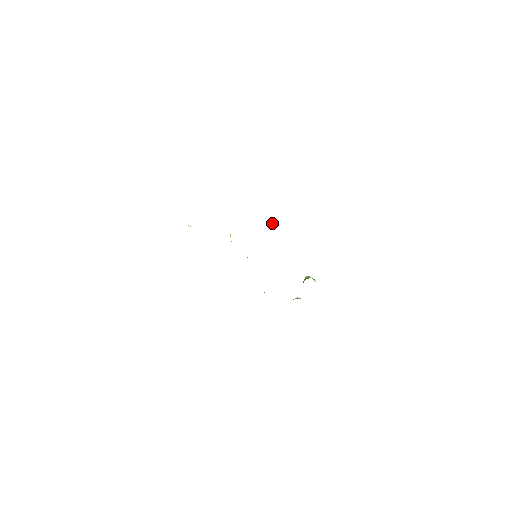
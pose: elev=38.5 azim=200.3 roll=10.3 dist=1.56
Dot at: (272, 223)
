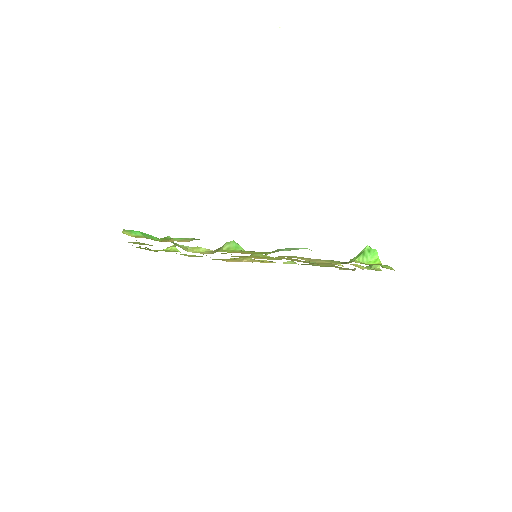
Dot at: (223, 245)
